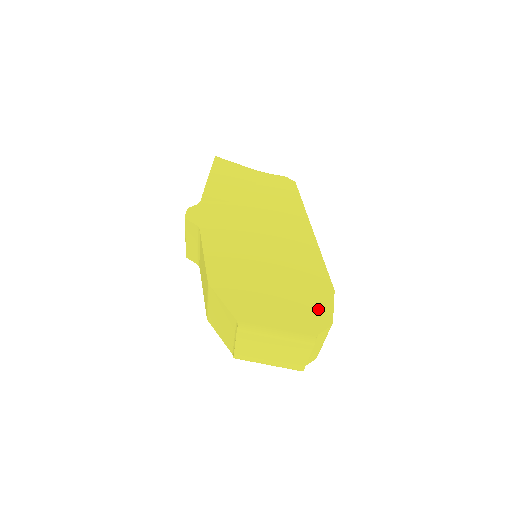
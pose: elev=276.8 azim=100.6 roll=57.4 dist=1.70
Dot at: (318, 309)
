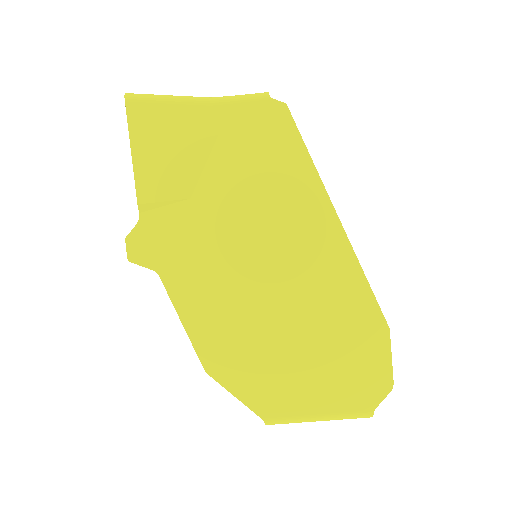
Dot at: (370, 369)
